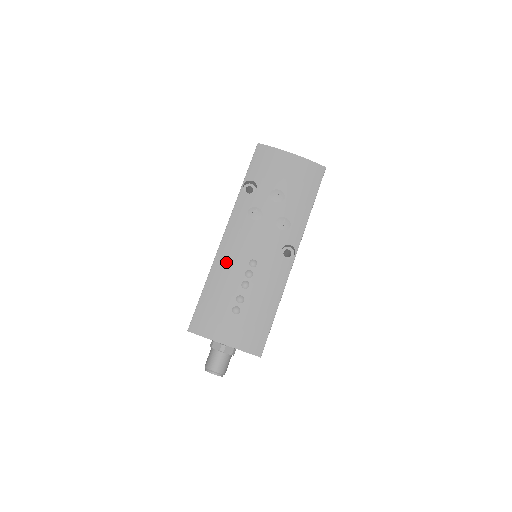
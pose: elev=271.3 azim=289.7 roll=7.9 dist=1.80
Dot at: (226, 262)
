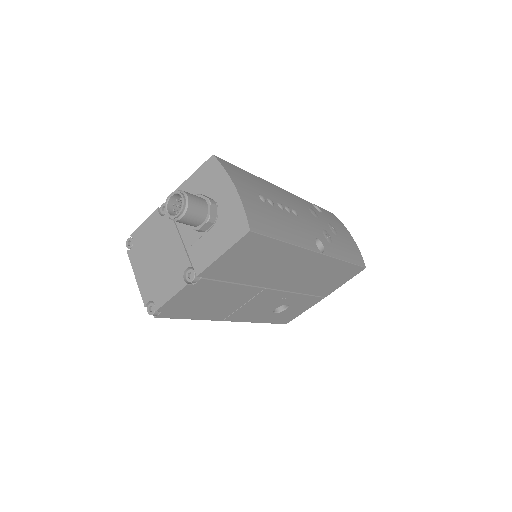
Dot at: (276, 190)
